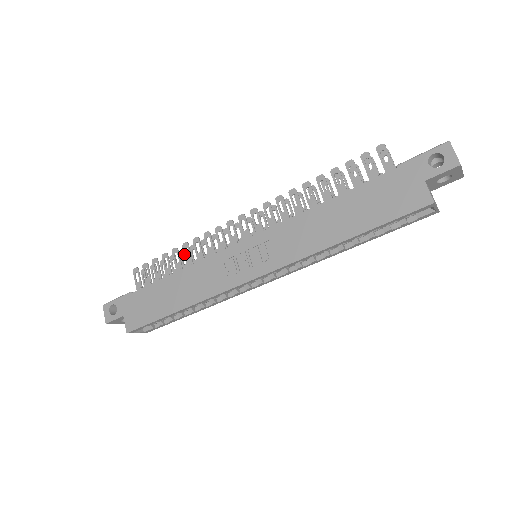
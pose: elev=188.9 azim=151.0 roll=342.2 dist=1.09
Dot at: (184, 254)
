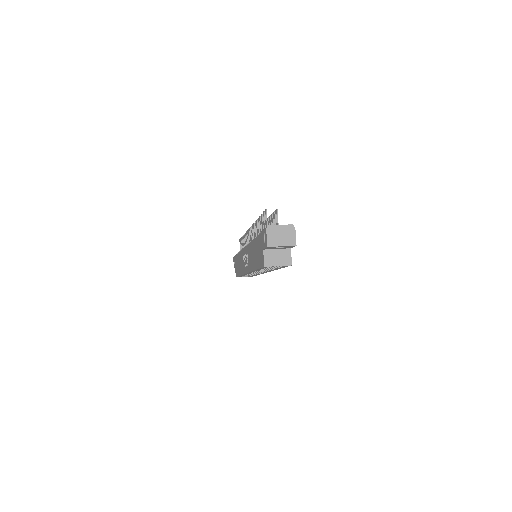
Dot at: (244, 241)
